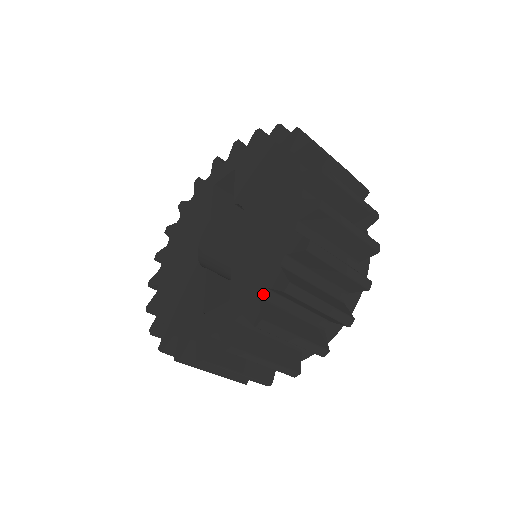
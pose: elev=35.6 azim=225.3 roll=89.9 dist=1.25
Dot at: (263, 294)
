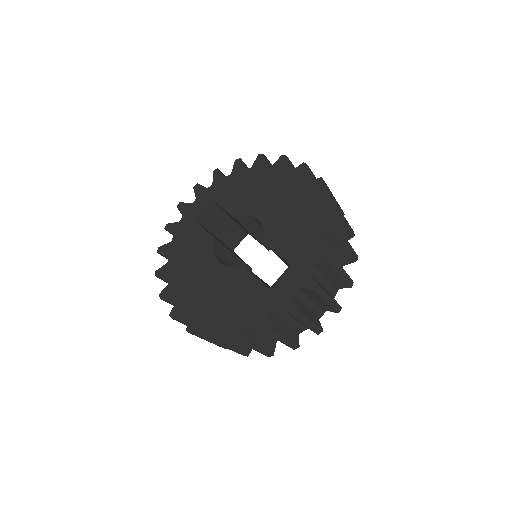
Dot at: (318, 245)
